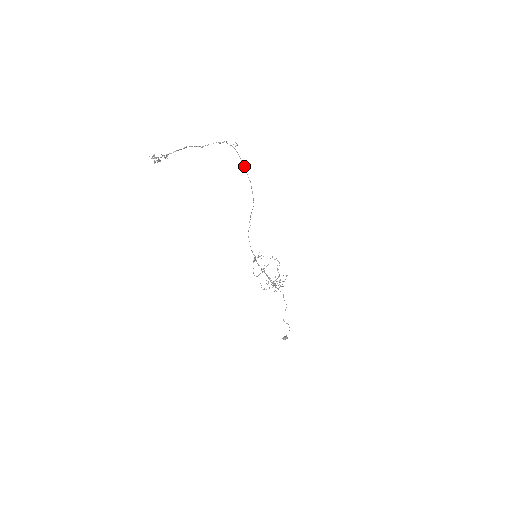
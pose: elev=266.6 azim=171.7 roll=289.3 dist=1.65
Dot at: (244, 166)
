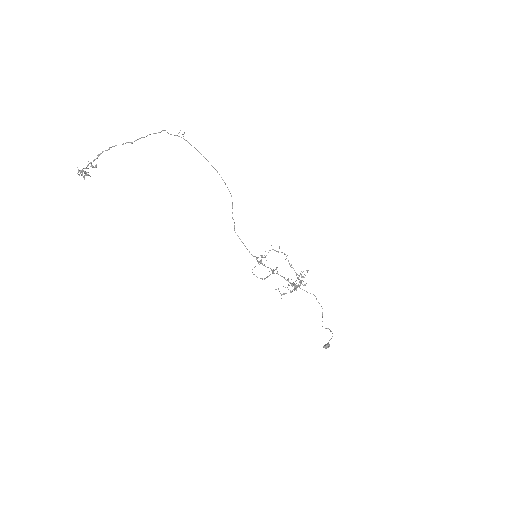
Dot at: occluded
